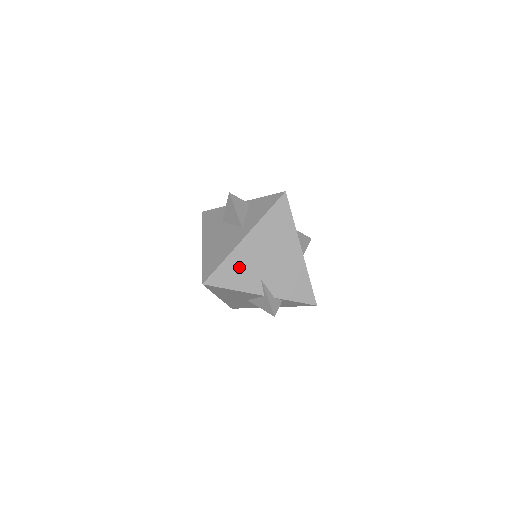
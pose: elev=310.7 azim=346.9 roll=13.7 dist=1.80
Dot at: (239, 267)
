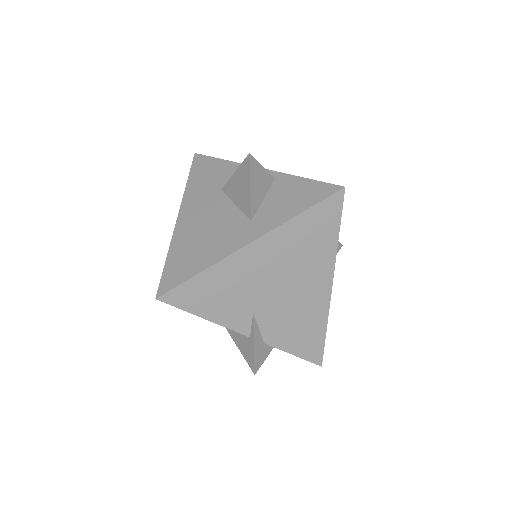
Dot at: (225, 287)
